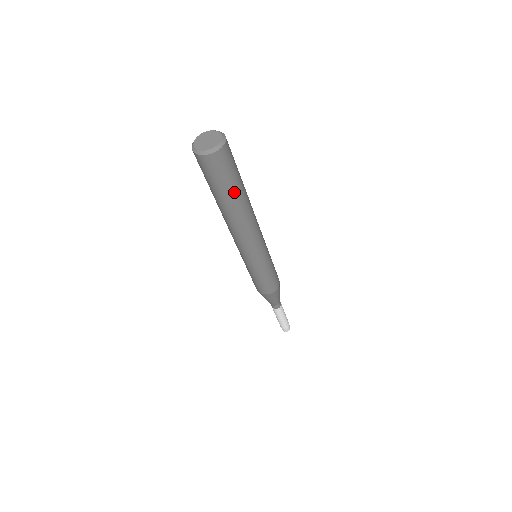
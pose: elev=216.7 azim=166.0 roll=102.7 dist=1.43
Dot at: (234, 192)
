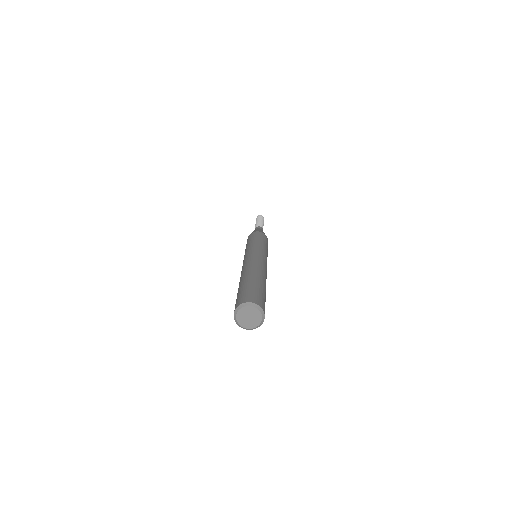
Dot at: occluded
